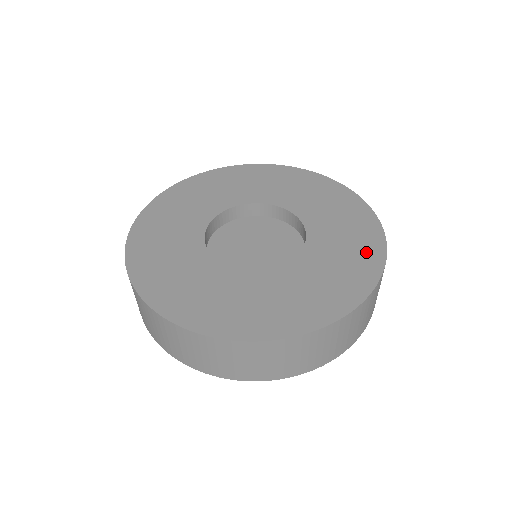
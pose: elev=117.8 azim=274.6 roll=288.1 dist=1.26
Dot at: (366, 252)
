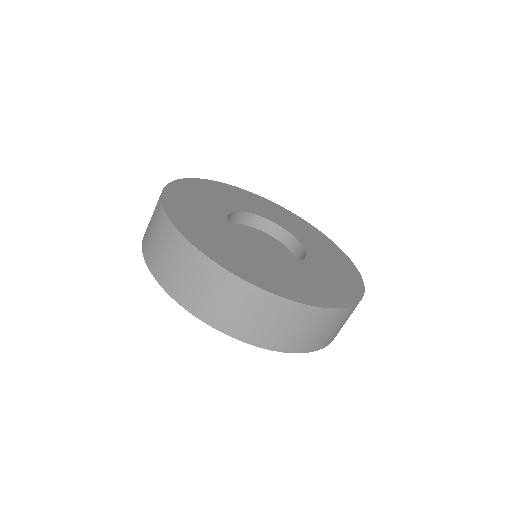
Dot at: (344, 291)
